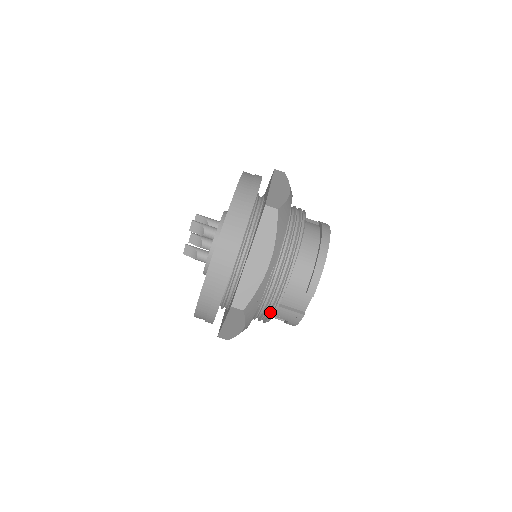
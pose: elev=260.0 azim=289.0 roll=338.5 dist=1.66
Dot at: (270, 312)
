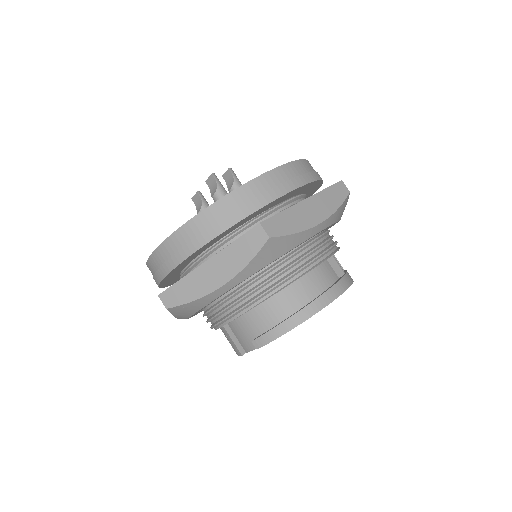
Dot at: (212, 325)
